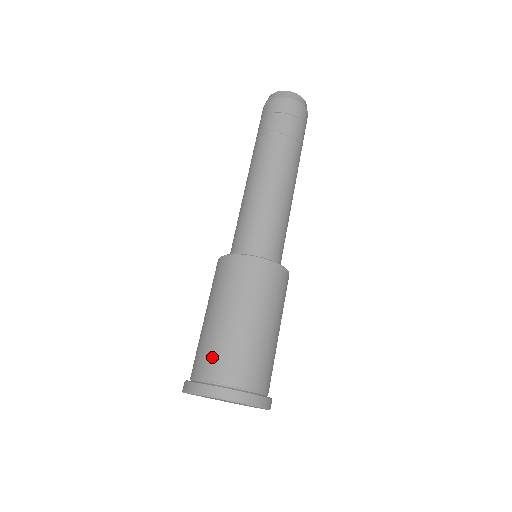
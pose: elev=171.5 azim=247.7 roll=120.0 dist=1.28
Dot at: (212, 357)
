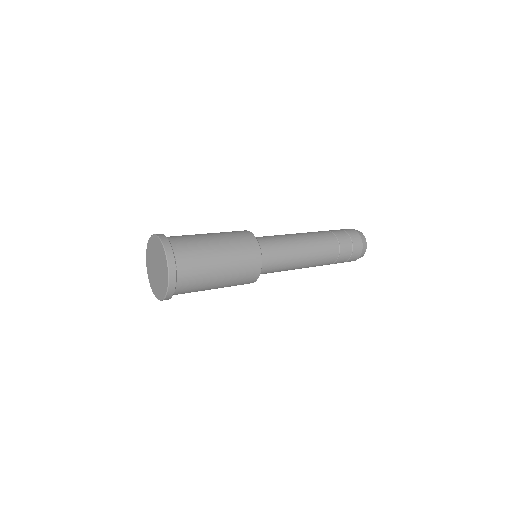
Dot at: occluded
